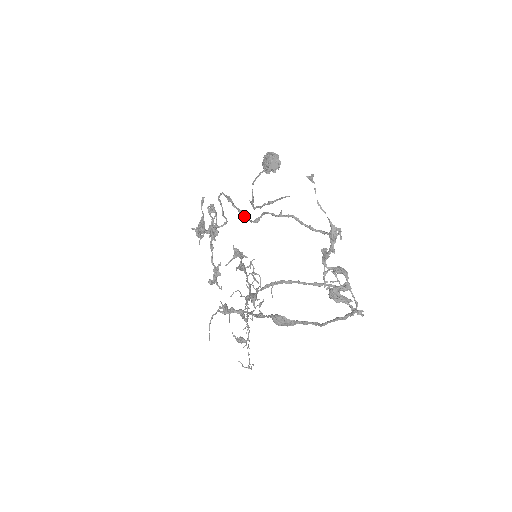
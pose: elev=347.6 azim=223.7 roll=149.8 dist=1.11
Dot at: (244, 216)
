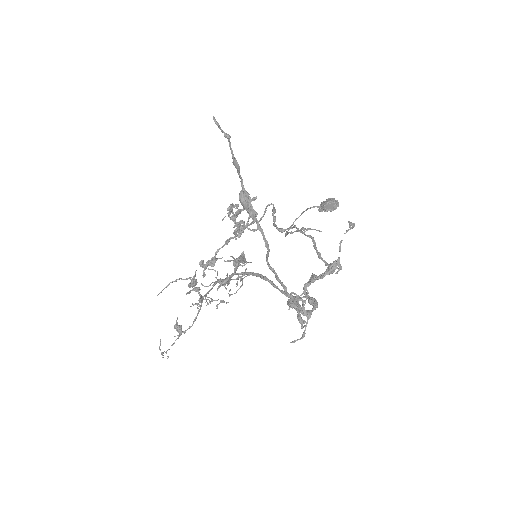
Dot at: occluded
